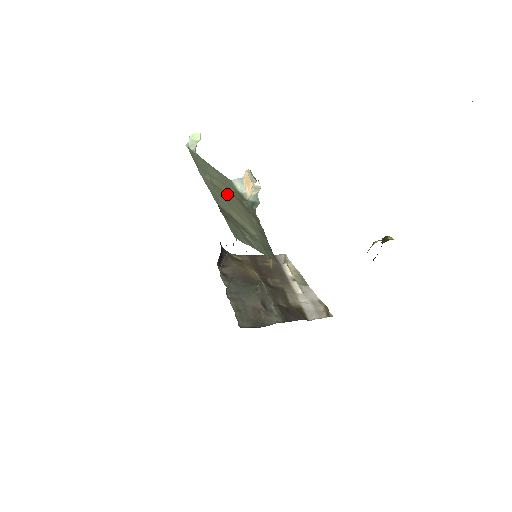
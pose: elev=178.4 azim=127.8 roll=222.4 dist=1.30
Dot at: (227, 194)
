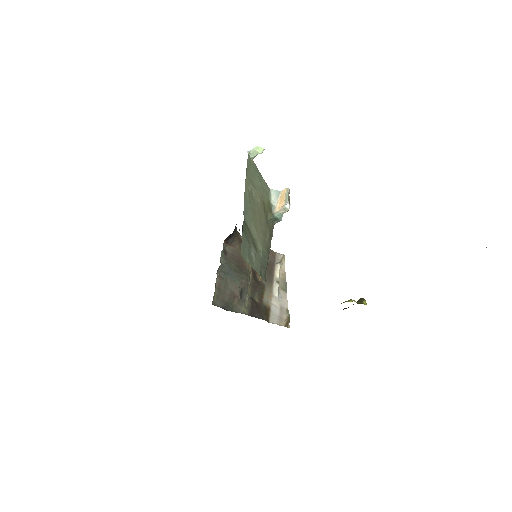
Dot at: (258, 206)
